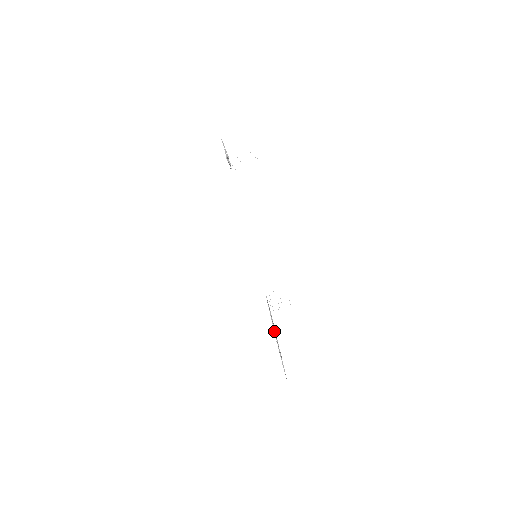
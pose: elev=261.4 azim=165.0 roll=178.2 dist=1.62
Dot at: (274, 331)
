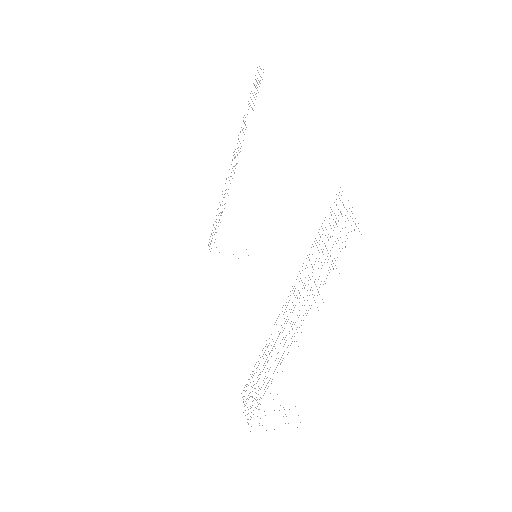
Dot at: (306, 265)
